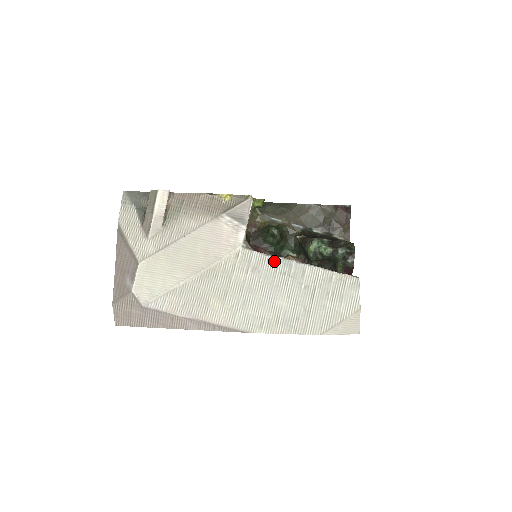
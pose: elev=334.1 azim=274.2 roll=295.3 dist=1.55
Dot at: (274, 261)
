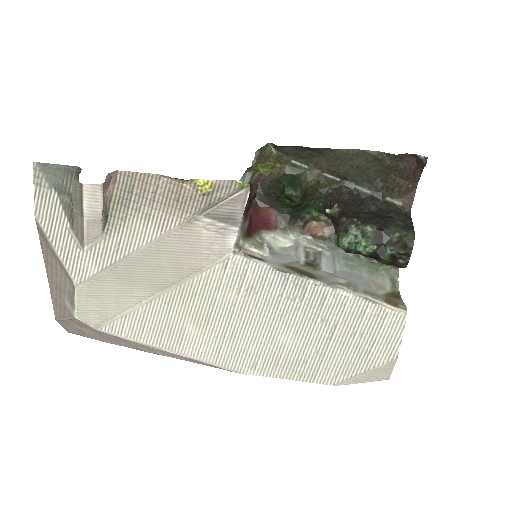
Dot at: (280, 279)
